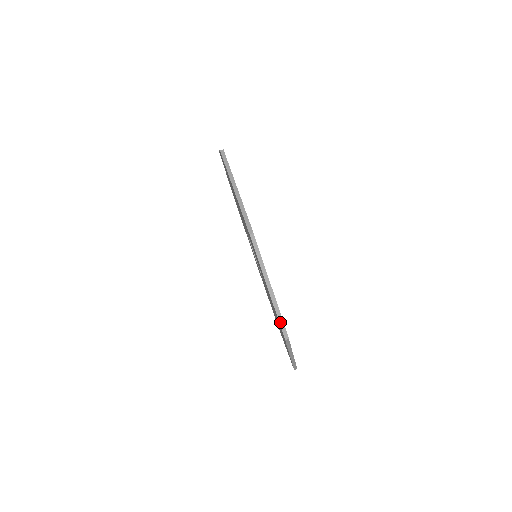
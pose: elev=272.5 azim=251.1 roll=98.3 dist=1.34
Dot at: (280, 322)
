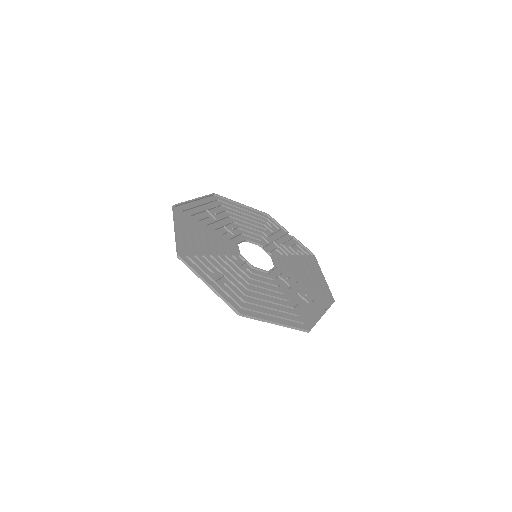
Dot at: occluded
